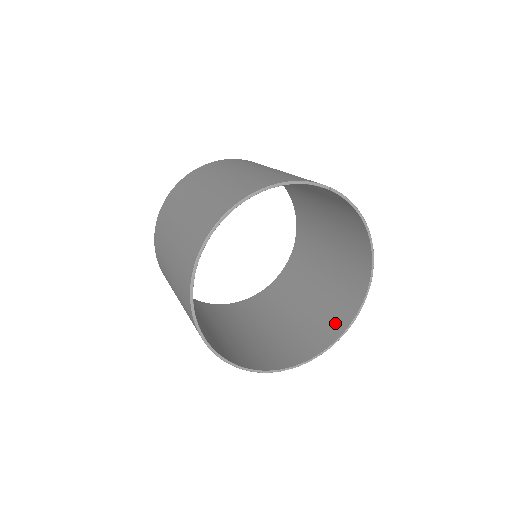
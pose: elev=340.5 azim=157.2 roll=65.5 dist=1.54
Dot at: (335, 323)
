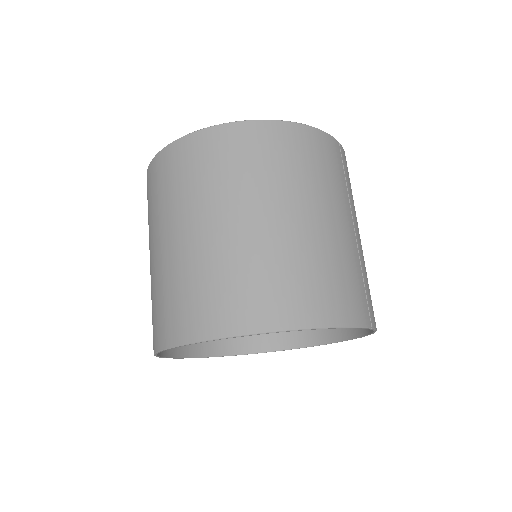
Dot at: (277, 334)
